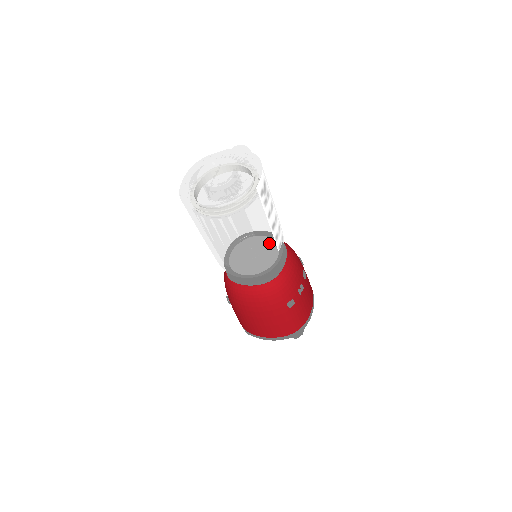
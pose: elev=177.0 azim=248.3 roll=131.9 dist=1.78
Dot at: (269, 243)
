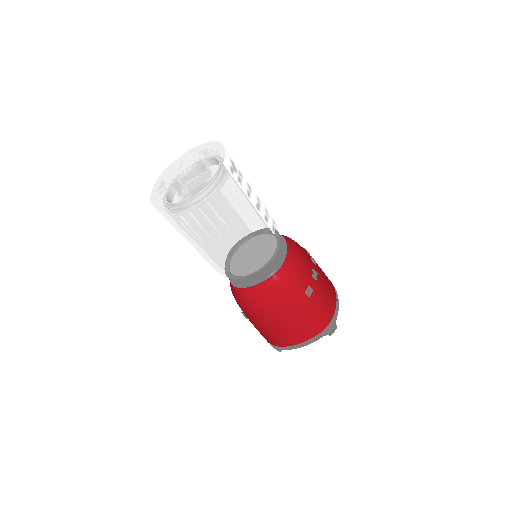
Dot at: (259, 225)
